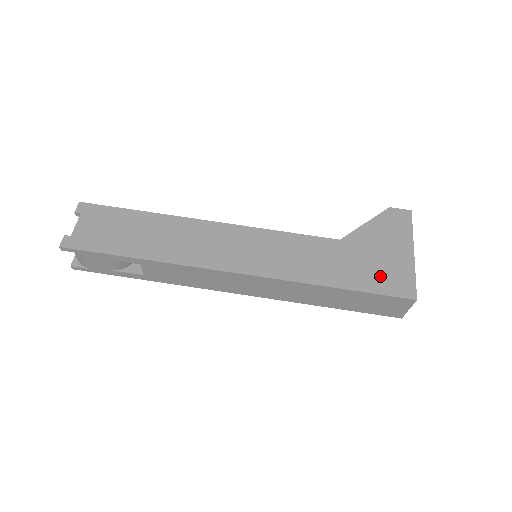
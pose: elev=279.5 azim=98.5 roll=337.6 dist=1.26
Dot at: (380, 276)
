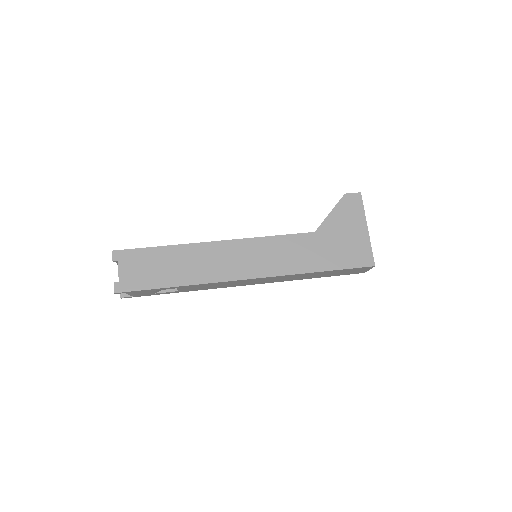
Dot at: (348, 254)
